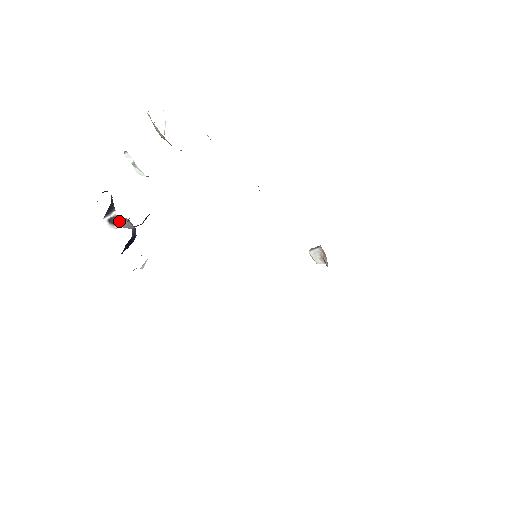
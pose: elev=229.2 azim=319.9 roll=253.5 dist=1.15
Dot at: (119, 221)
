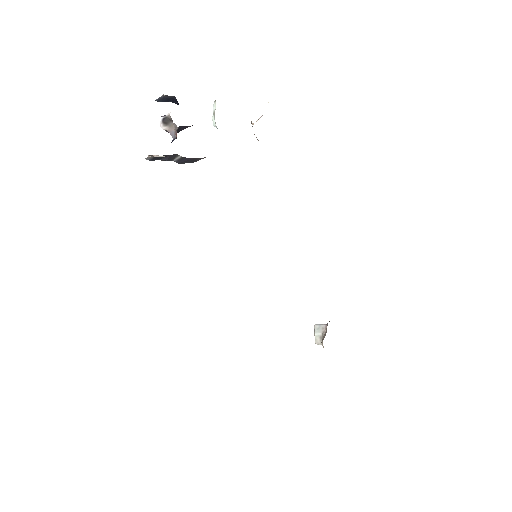
Dot at: (169, 124)
